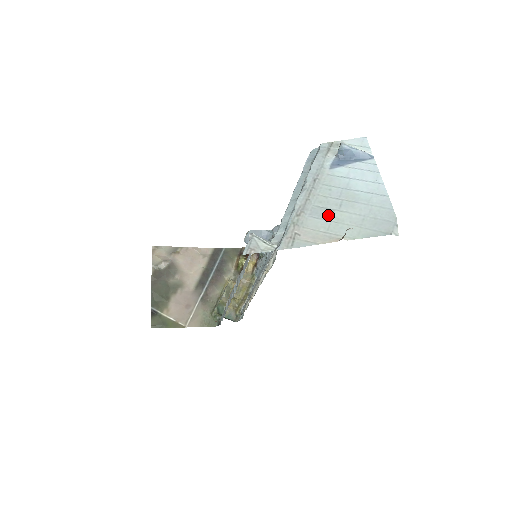
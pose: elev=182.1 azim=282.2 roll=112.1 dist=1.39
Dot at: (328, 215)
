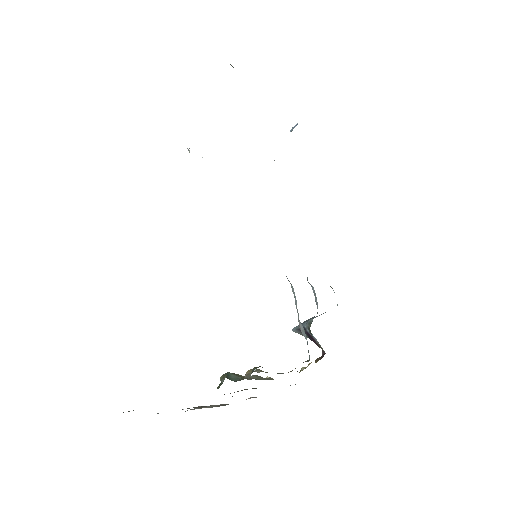
Dot at: occluded
